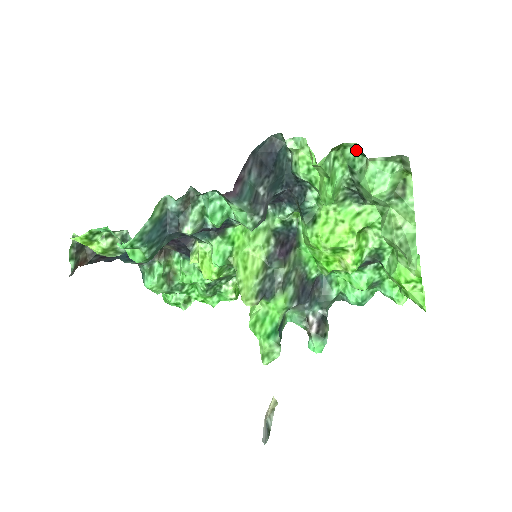
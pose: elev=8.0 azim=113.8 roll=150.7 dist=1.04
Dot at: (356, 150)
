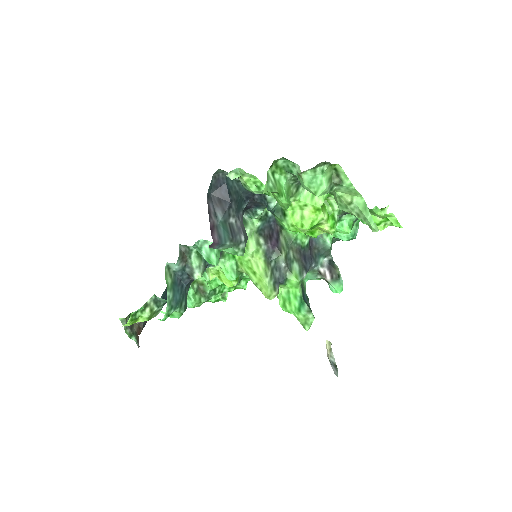
Dot at: (285, 159)
